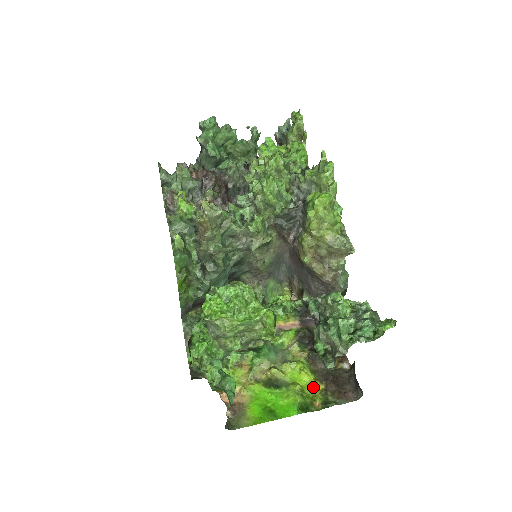
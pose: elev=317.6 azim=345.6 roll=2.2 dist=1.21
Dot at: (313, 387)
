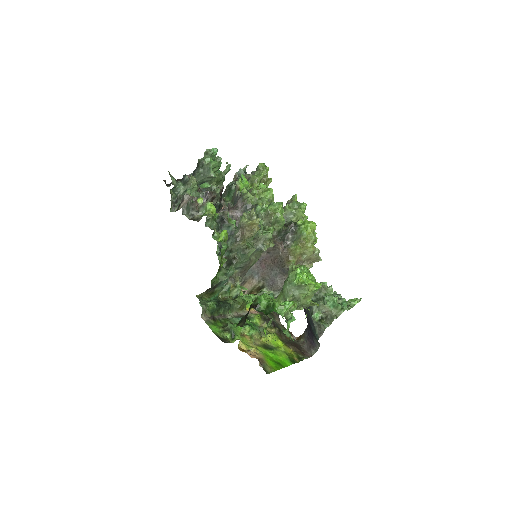
Dot at: (288, 349)
